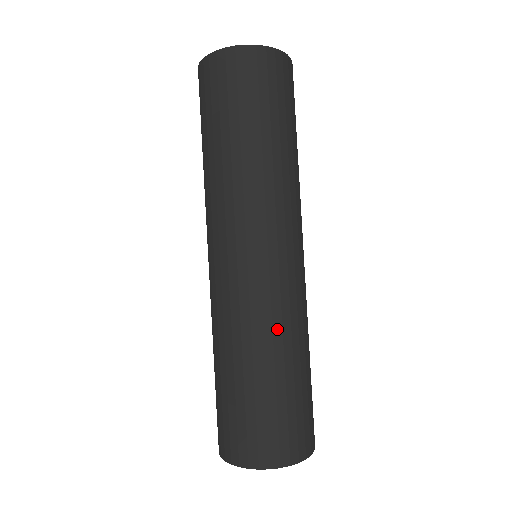
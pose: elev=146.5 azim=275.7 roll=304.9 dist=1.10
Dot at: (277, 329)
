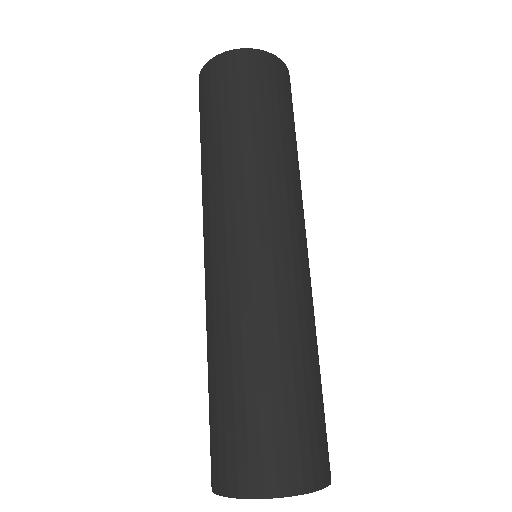
Dot at: (293, 321)
